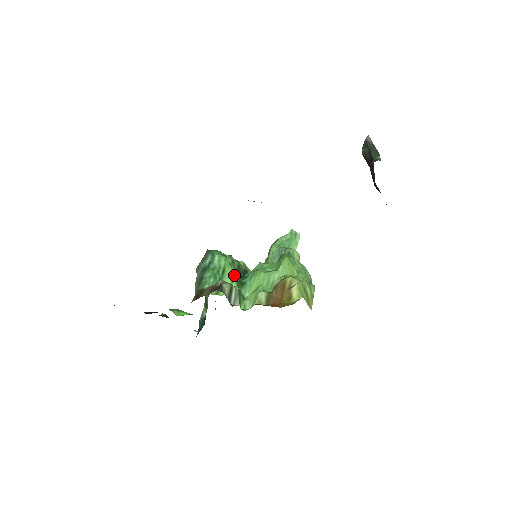
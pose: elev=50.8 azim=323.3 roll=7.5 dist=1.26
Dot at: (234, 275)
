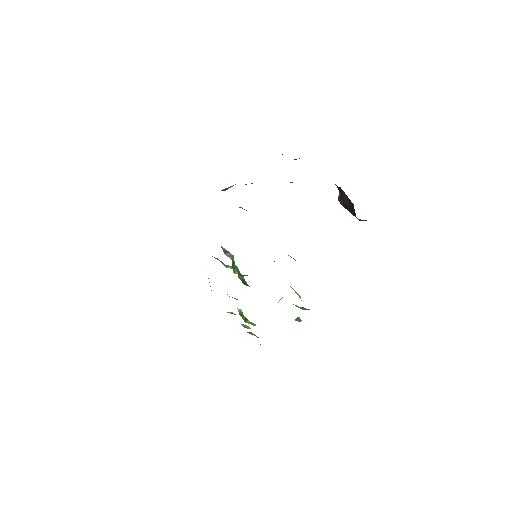
Dot at: occluded
